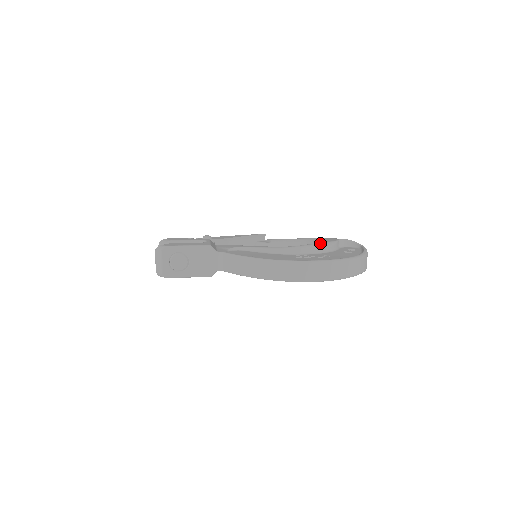
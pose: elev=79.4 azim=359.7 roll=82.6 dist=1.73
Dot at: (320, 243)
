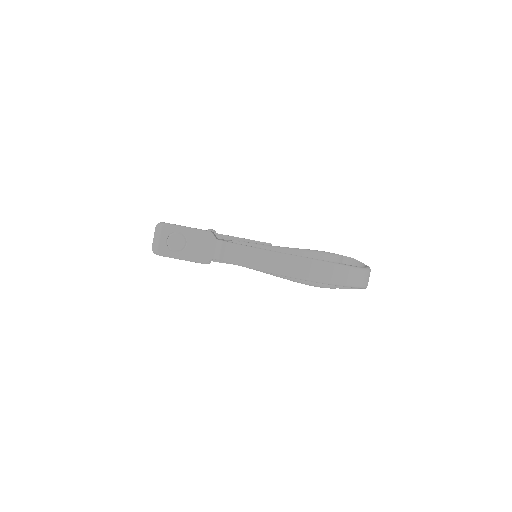
Dot at: (323, 251)
